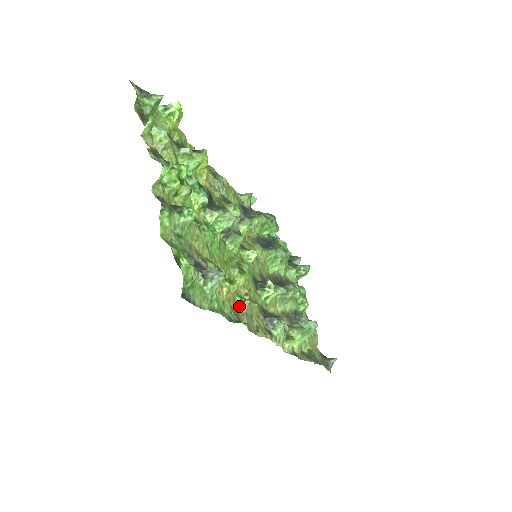
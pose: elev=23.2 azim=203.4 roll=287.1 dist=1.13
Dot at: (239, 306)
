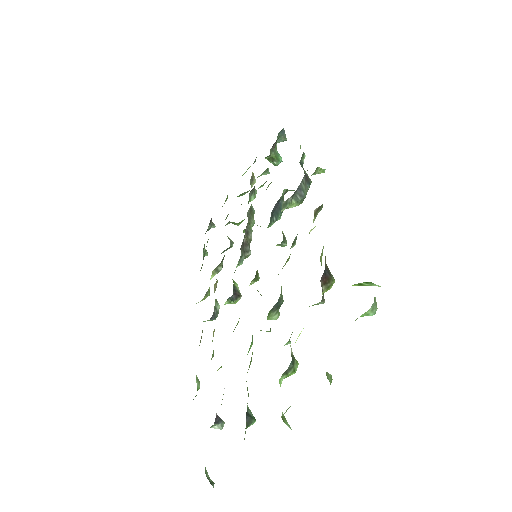
Dot at: occluded
